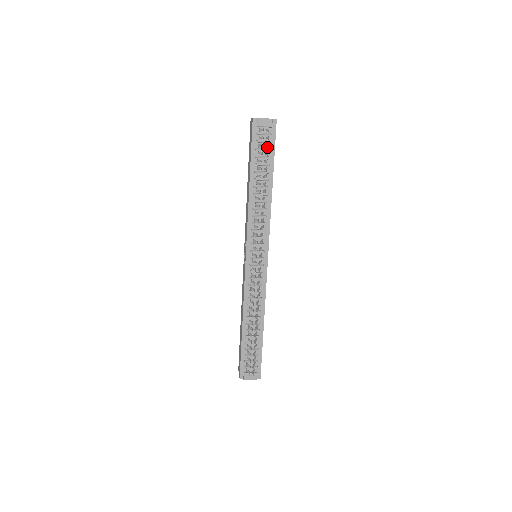
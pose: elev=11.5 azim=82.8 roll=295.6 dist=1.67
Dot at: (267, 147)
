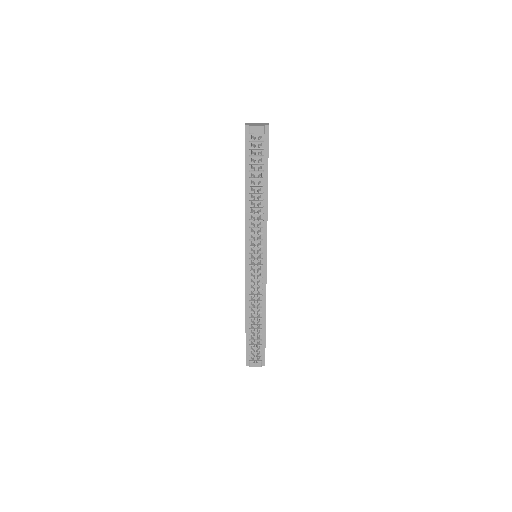
Dot at: (260, 154)
